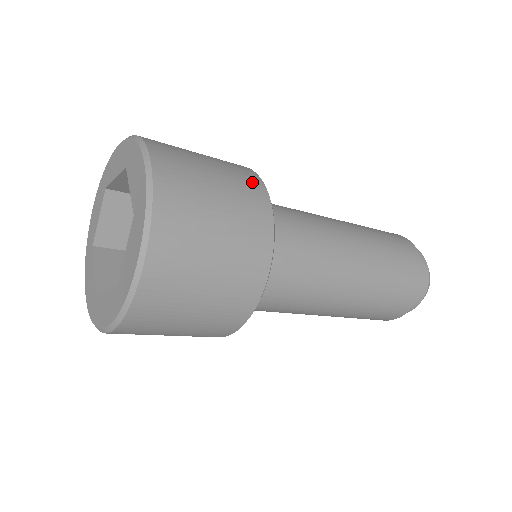
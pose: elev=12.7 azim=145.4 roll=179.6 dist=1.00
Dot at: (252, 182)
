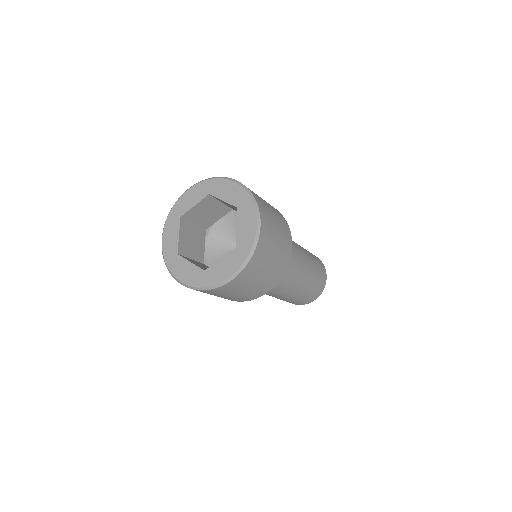
Dot at: occluded
